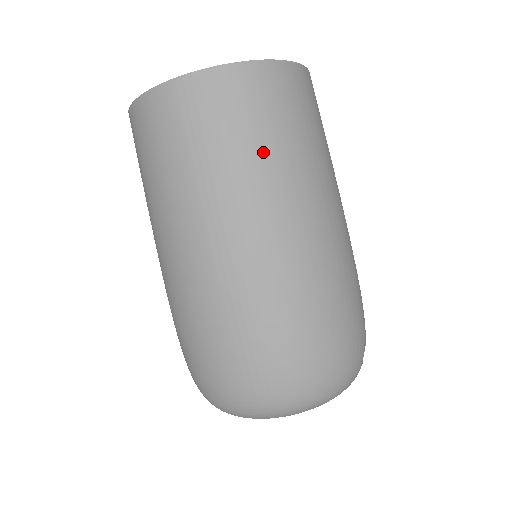
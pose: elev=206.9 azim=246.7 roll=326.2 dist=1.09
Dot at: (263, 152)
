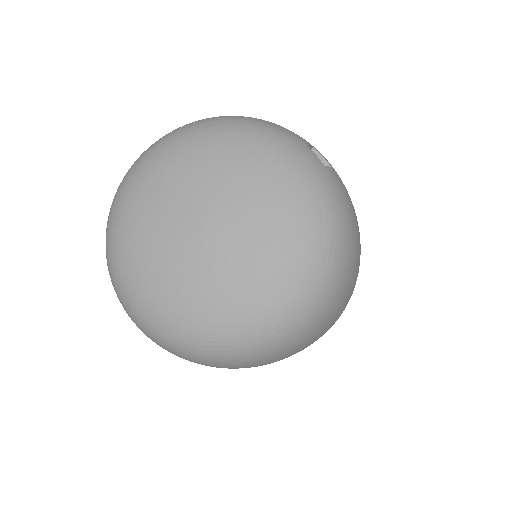
Dot at: occluded
